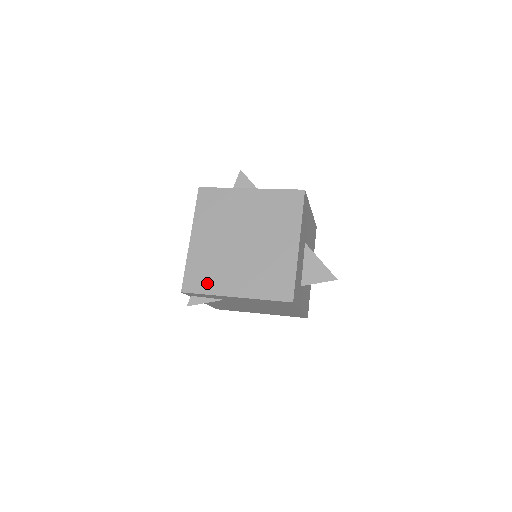
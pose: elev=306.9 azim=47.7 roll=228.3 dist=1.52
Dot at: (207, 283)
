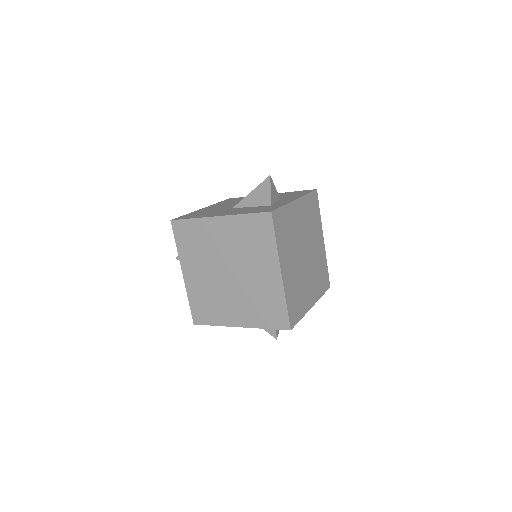
Dot at: (300, 308)
